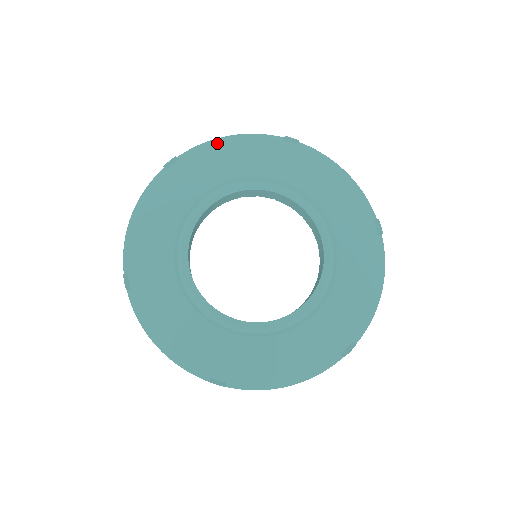
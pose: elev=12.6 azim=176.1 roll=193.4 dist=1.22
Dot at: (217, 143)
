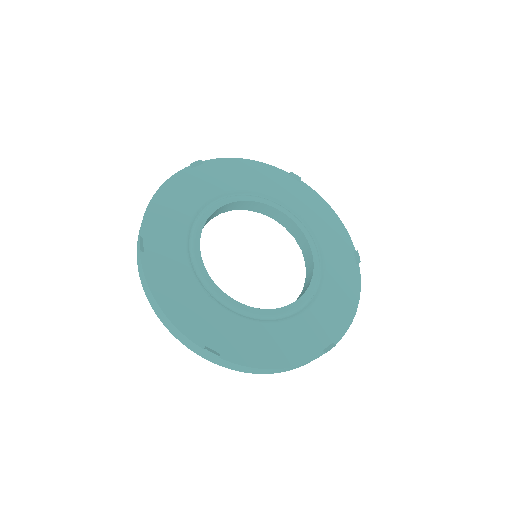
Dot at: (236, 161)
